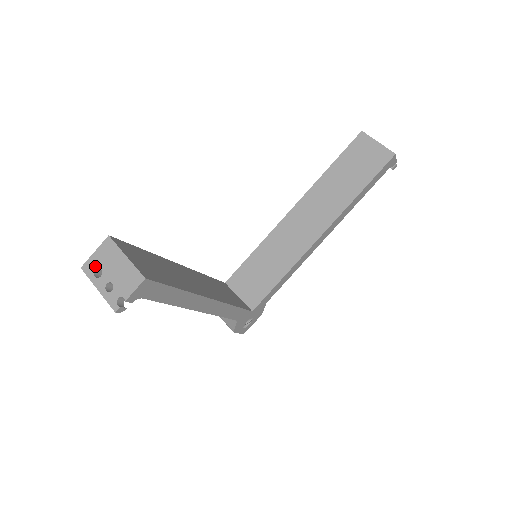
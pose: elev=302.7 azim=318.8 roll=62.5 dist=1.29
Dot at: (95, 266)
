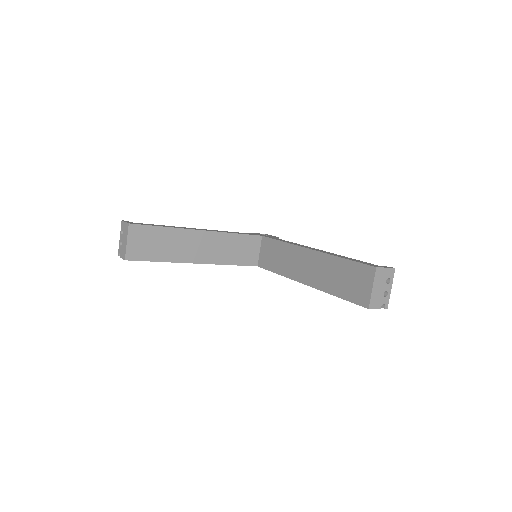
Dot at: (123, 228)
